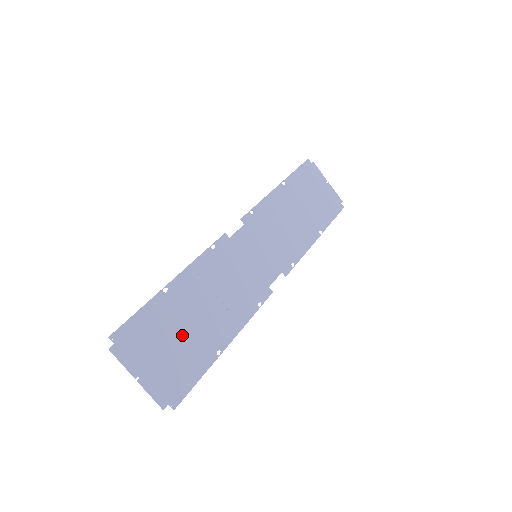
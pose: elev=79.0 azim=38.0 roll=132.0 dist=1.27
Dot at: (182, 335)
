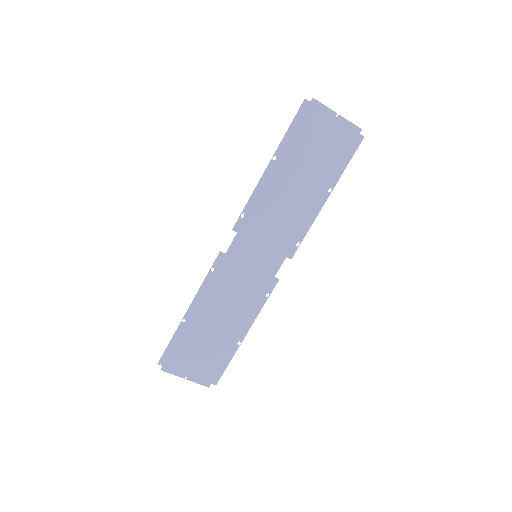
Dot at: (207, 343)
